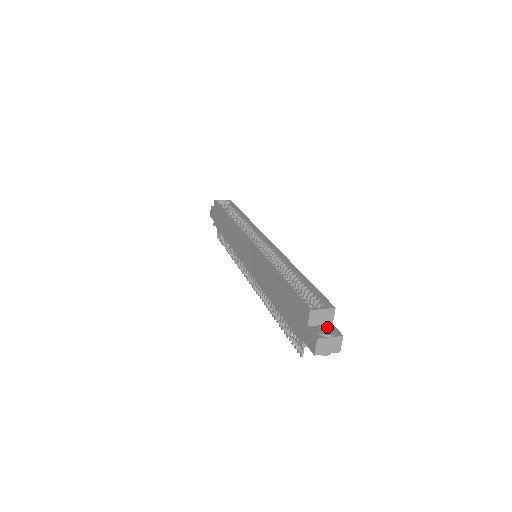
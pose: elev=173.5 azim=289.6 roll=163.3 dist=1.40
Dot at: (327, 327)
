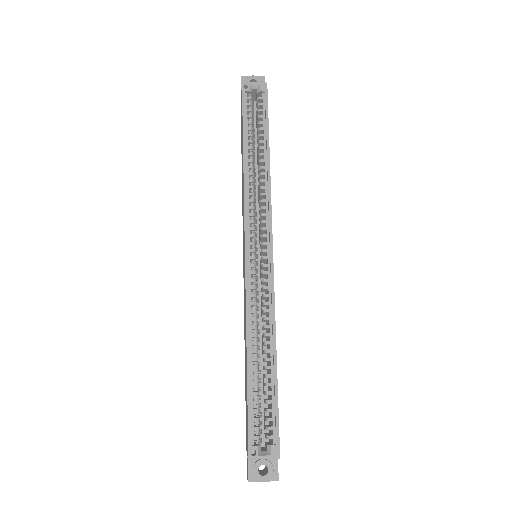
Dot at: (267, 465)
